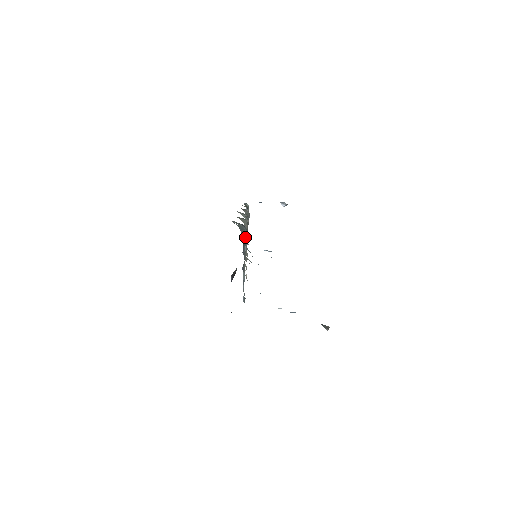
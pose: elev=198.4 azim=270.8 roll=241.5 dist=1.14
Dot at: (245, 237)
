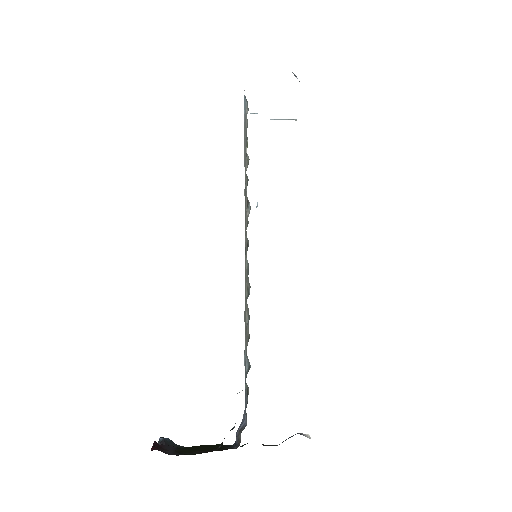
Dot at: (247, 386)
